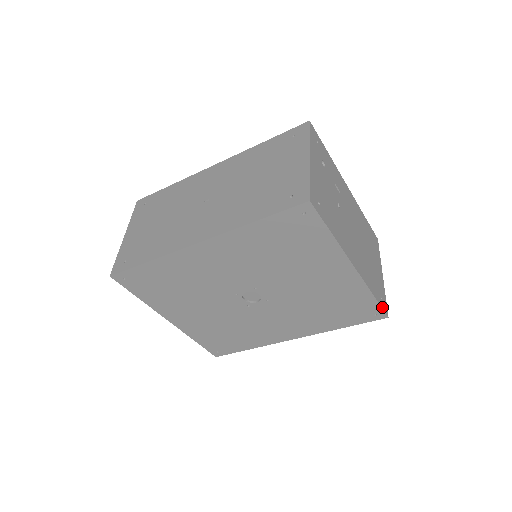
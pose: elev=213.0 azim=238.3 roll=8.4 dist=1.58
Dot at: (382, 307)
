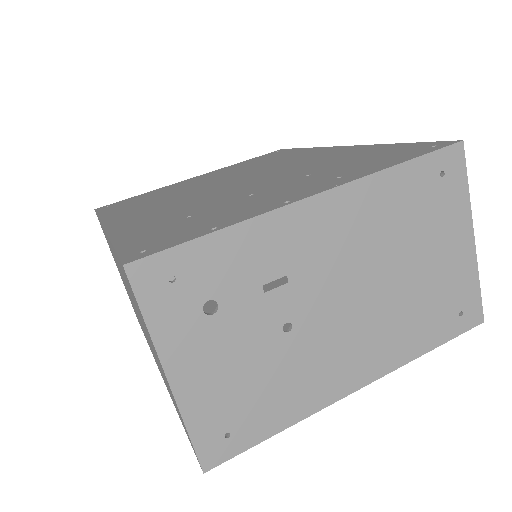
Dot at: (461, 331)
